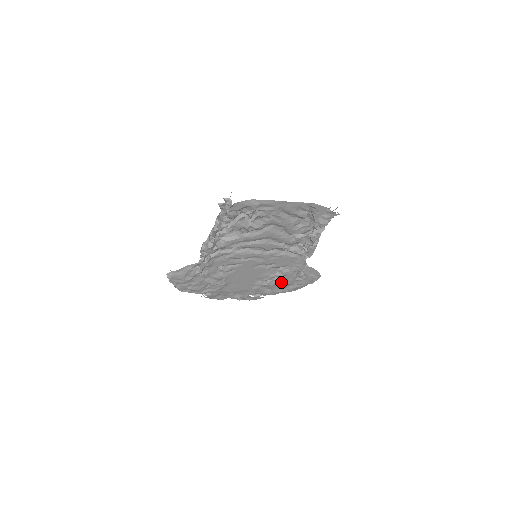
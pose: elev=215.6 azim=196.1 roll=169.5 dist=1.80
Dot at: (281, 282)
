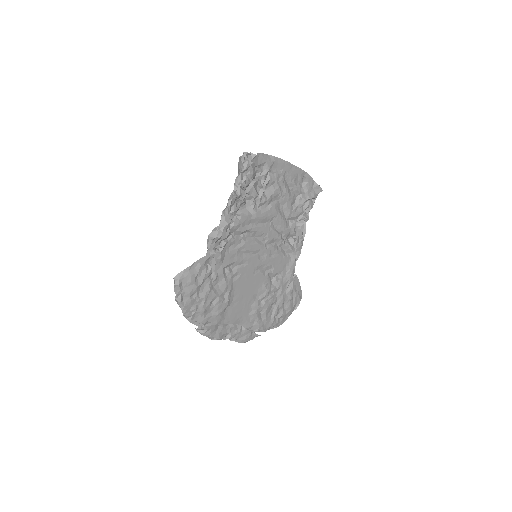
Dot at: (273, 304)
